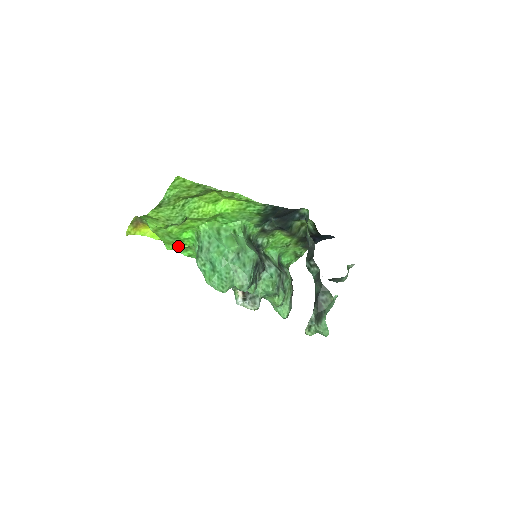
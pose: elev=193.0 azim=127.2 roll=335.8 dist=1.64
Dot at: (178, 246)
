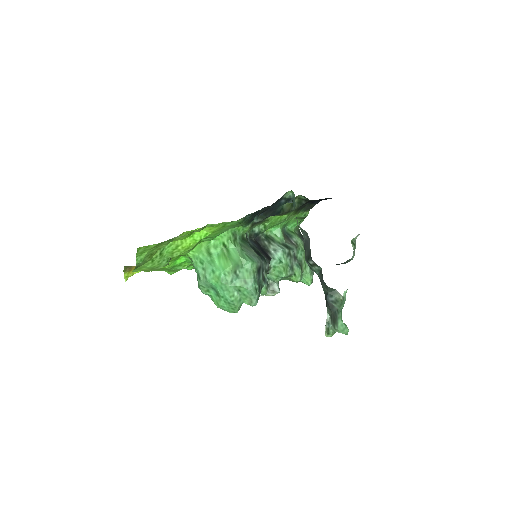
Dot at: (178, 270)
